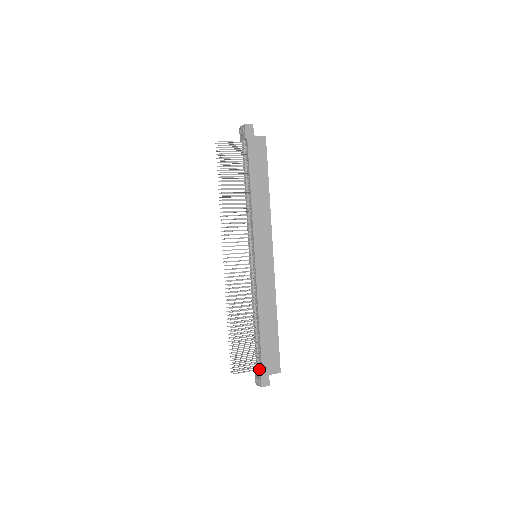
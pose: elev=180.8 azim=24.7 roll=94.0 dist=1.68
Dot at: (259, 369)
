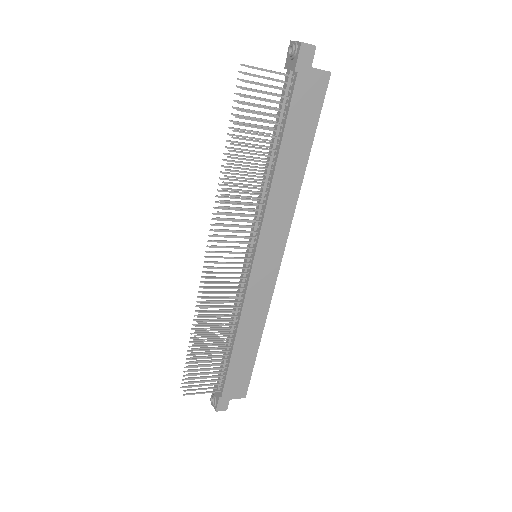
Dot at: (219, 391)
